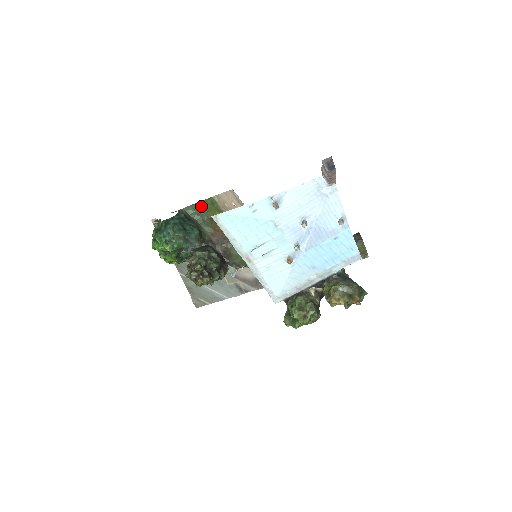
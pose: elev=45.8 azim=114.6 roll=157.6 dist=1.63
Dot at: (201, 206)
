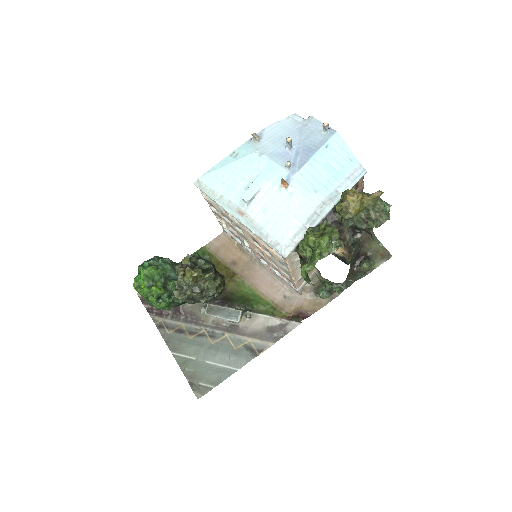
Dot at: occluded
